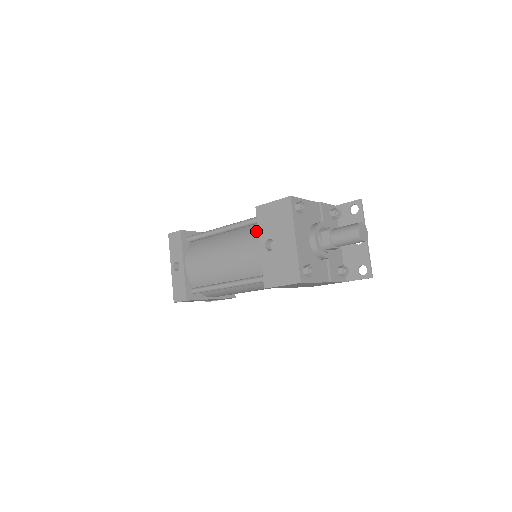
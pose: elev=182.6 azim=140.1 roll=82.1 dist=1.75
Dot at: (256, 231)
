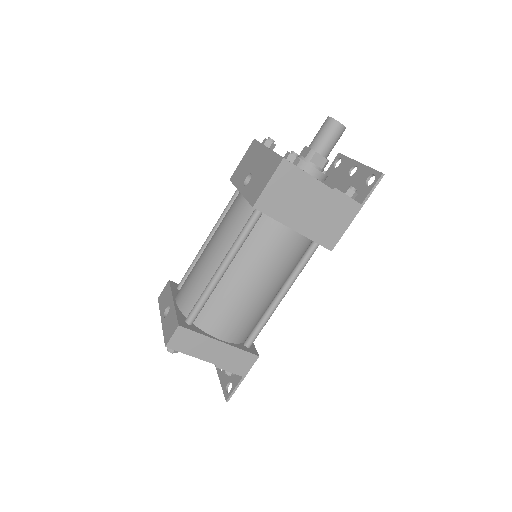
Dot at: occluded
